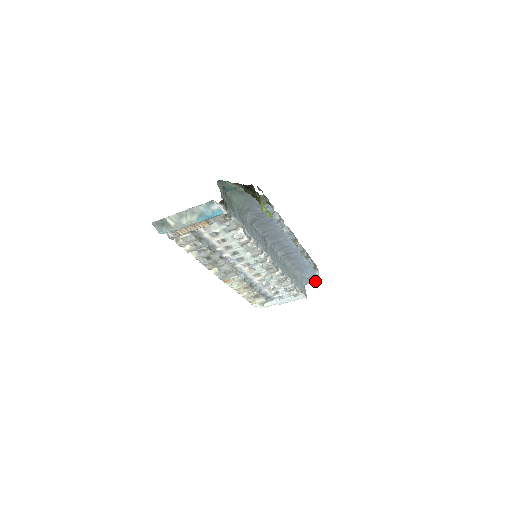
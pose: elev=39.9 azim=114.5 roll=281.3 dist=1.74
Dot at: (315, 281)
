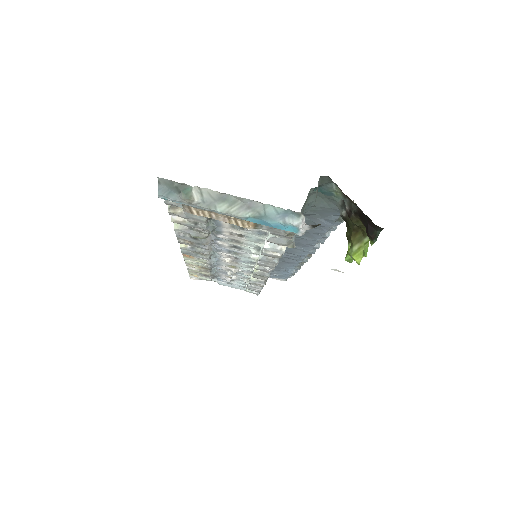
Dot at: (278, 279)
